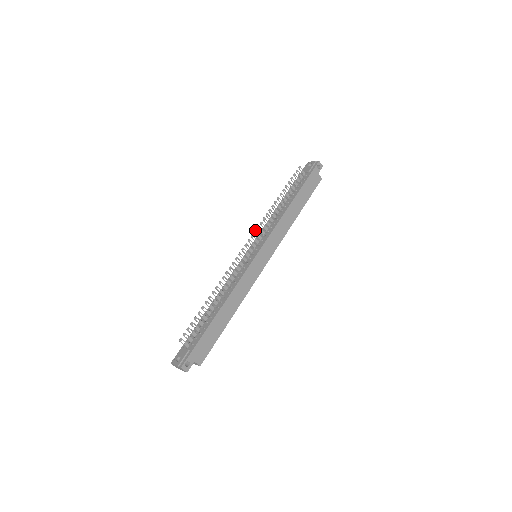
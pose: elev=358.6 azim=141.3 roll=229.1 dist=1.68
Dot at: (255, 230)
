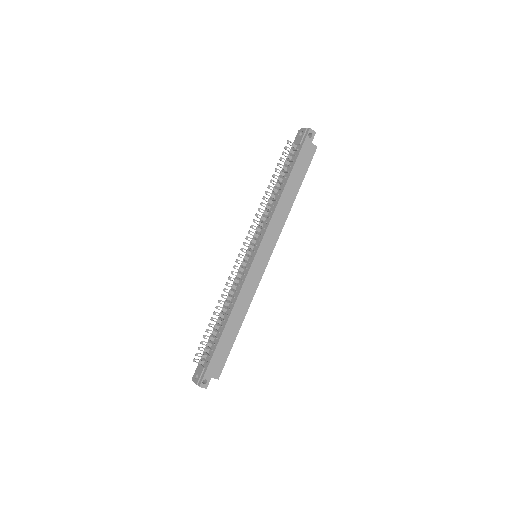
Dot at: (249, 230)
